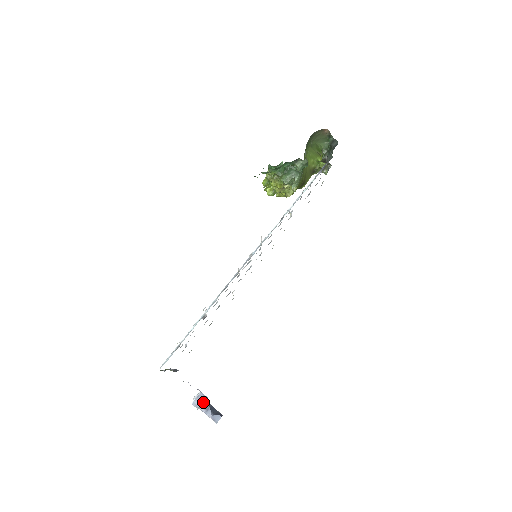
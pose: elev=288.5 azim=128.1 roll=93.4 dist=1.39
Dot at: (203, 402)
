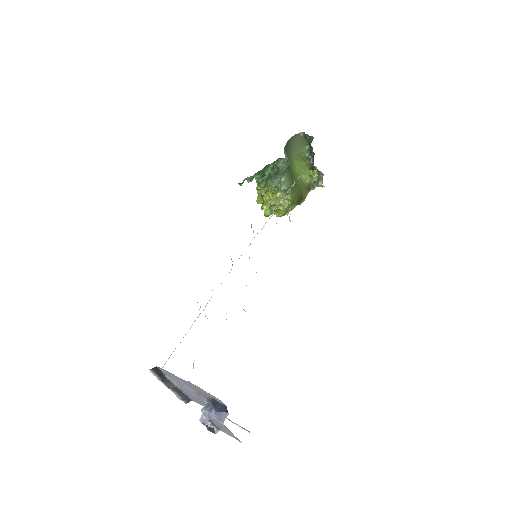
Dot at: (206, 403)
